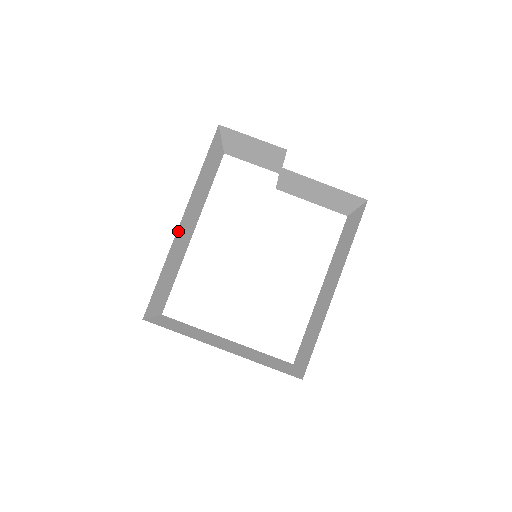
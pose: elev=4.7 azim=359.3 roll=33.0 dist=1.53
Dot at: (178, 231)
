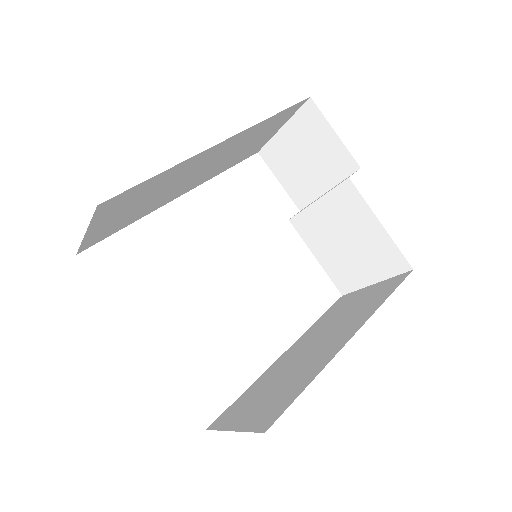
Dot at: (208, 151)
